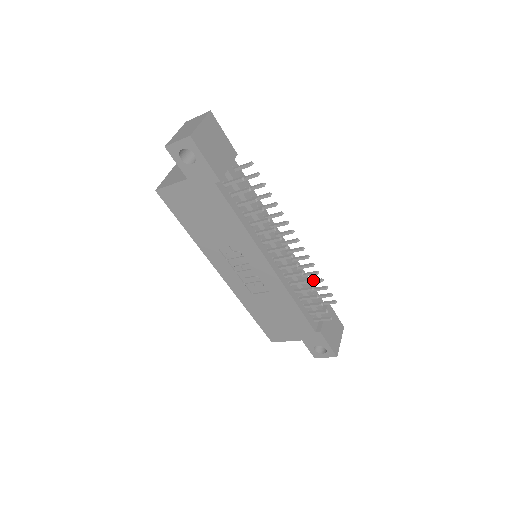
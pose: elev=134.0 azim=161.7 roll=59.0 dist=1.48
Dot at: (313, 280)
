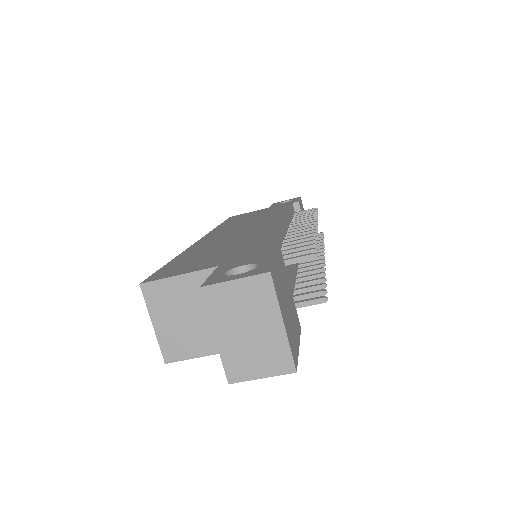
Dot at: occluded
